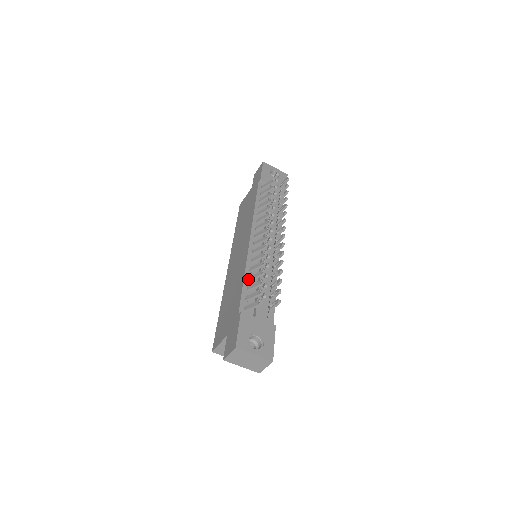
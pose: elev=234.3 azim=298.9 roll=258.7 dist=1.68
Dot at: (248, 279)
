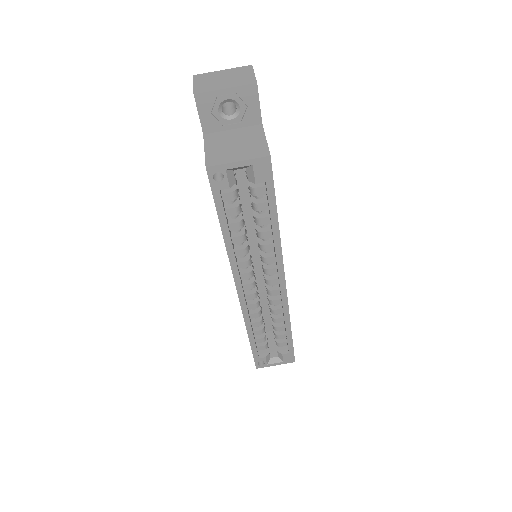
Dot at: occluded
